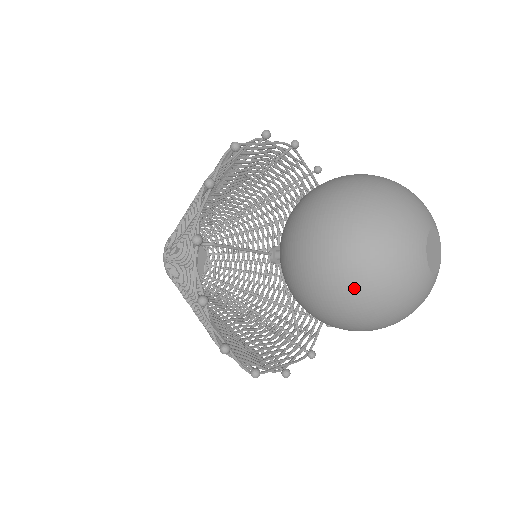
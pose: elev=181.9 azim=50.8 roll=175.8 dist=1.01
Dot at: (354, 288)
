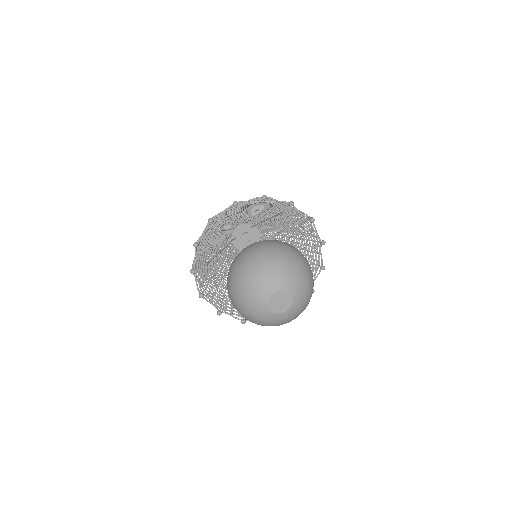
Dot at: (240, 313)
